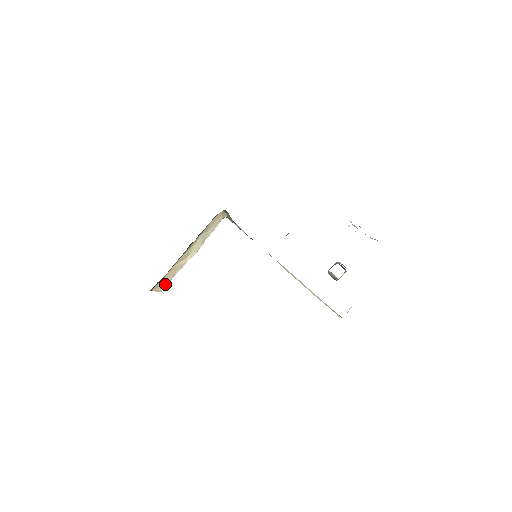
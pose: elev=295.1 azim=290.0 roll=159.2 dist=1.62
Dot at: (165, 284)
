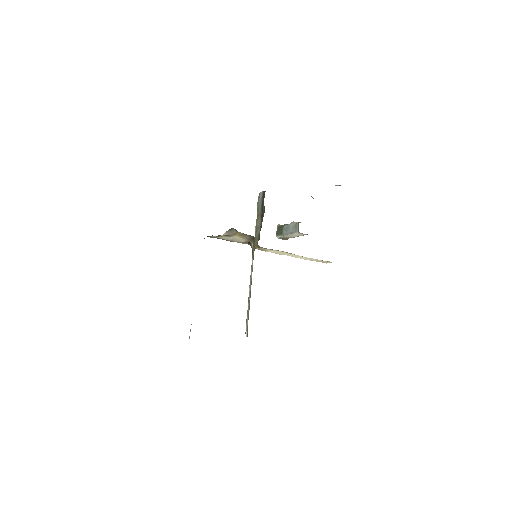
Dot at: occluded
